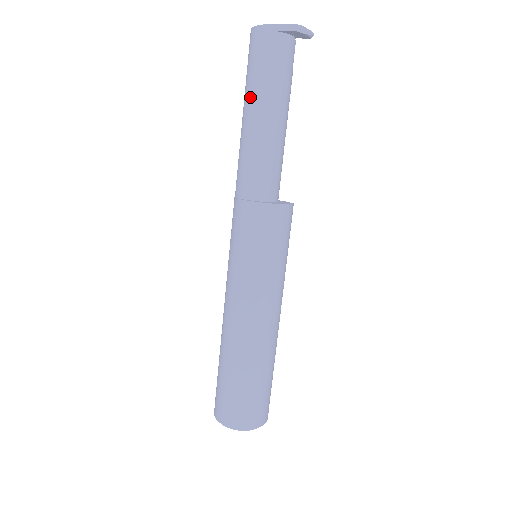
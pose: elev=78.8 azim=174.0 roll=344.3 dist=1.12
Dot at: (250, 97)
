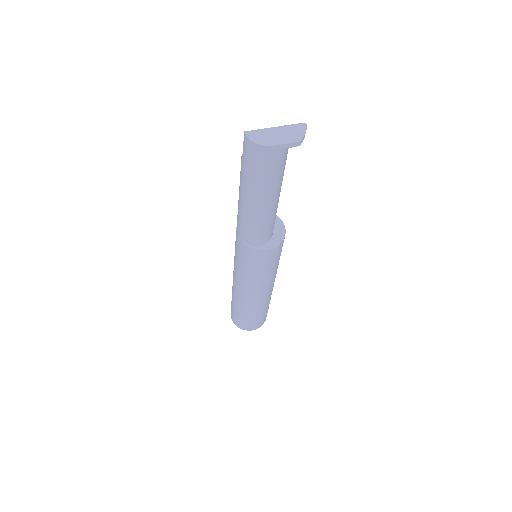
Dot at: (256, 192)
